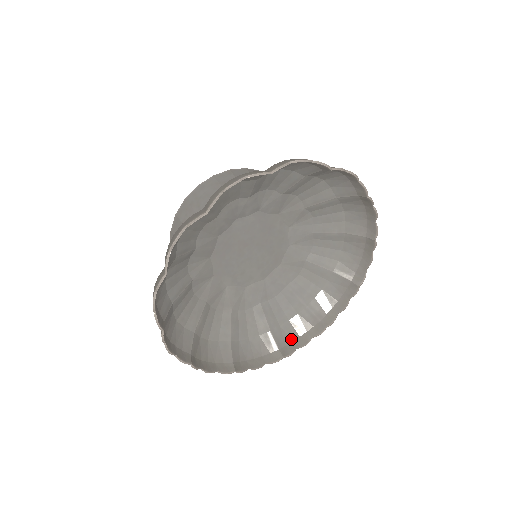
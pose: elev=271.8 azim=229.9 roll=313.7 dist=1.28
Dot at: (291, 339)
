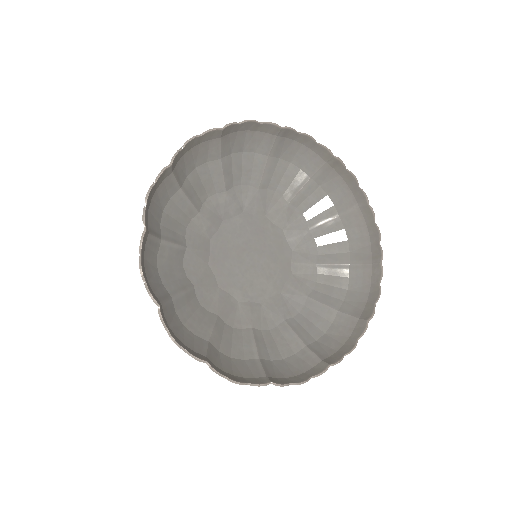
Dot at: (334, 350)
